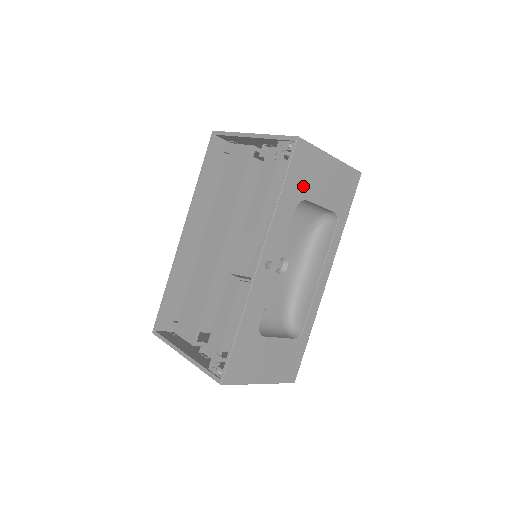
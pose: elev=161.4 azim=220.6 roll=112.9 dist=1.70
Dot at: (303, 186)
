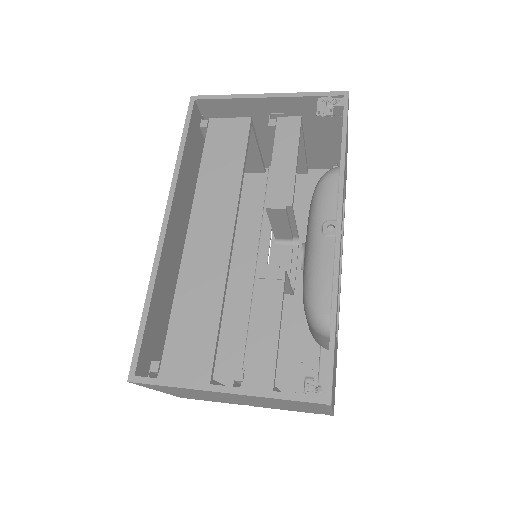
Dot at: occluded
